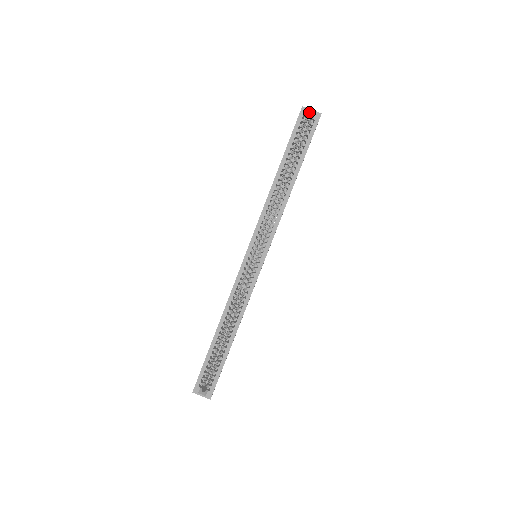
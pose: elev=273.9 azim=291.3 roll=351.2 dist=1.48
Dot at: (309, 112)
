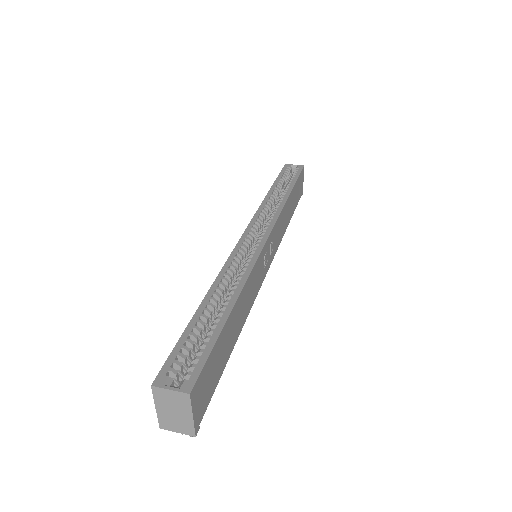
Dot at: (292, 166)
